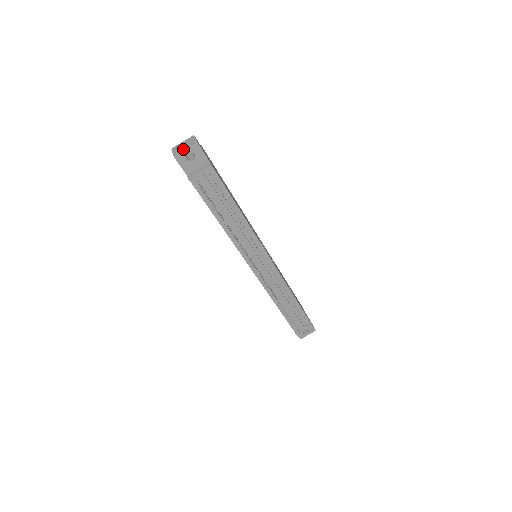
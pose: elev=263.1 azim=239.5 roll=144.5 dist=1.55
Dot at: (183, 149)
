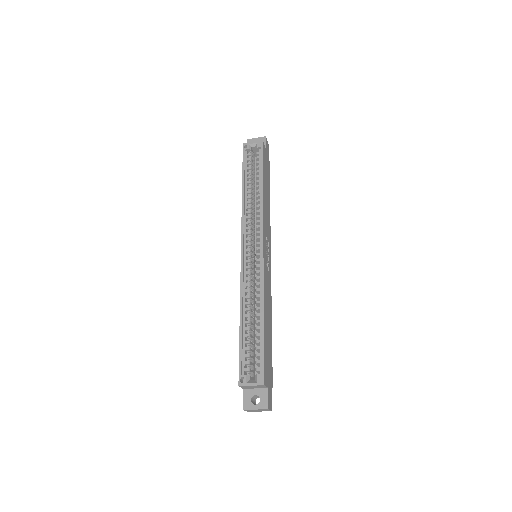
Dot at: occluded
